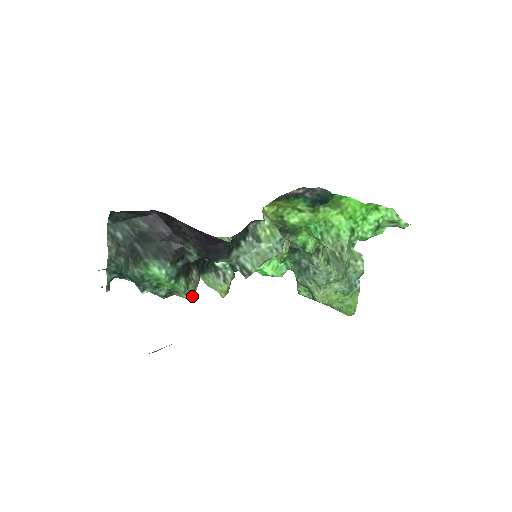
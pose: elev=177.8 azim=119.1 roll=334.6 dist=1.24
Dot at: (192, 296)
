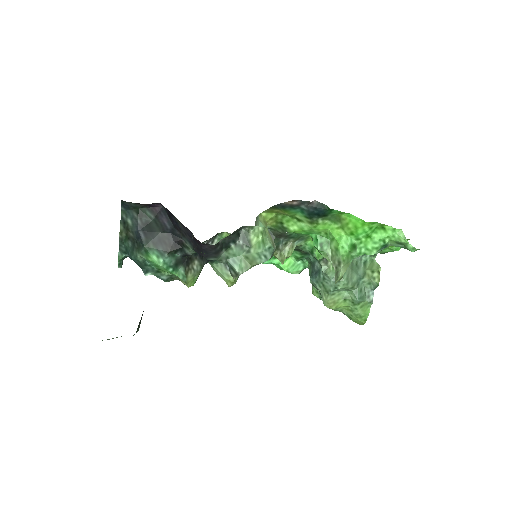
Dot at: (192, 284)
